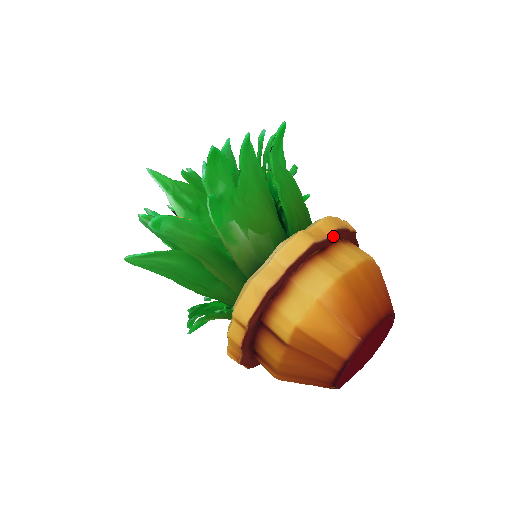
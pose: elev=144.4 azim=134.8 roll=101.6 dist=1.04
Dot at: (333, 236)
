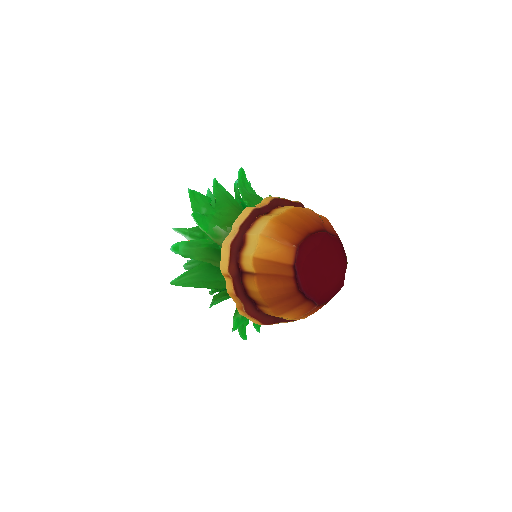
Dot at: (272, 204)
